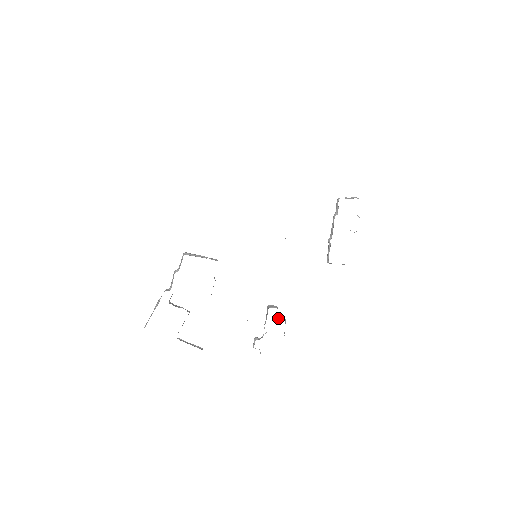
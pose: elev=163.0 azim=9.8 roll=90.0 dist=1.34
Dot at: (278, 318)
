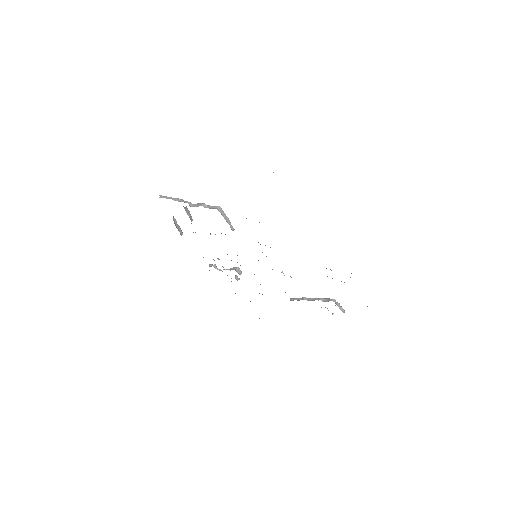
Dot at: (236, 276)
